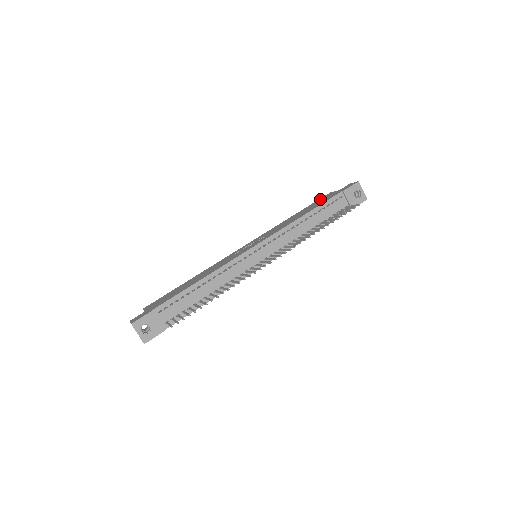
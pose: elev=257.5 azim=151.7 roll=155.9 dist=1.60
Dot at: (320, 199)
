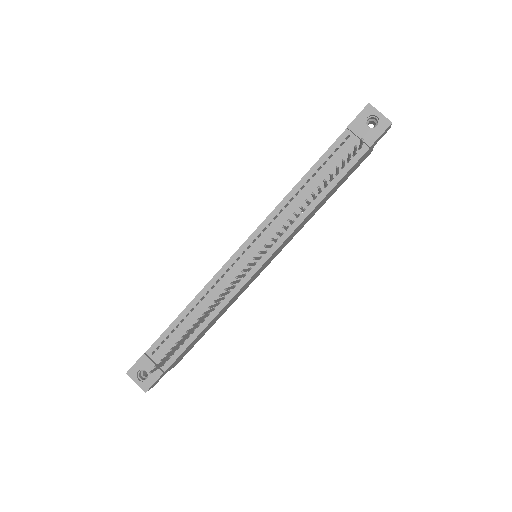
Dot at: occluded
